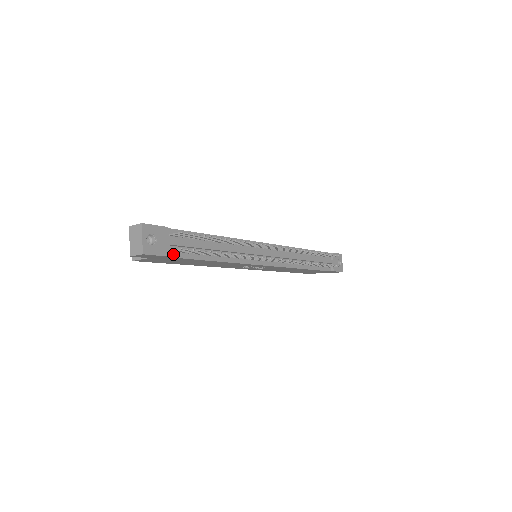
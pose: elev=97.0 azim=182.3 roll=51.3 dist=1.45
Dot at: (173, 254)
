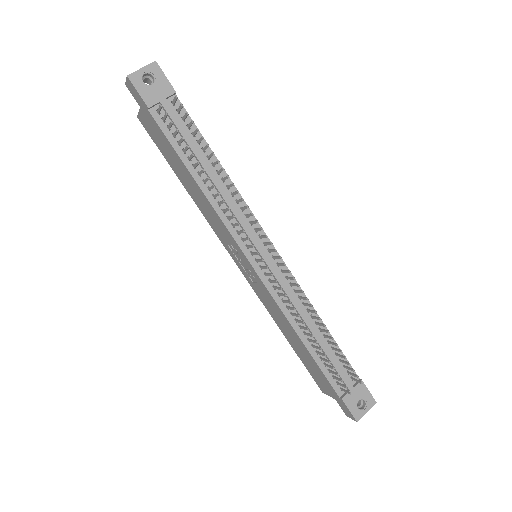
Dot at: (157, 117)
